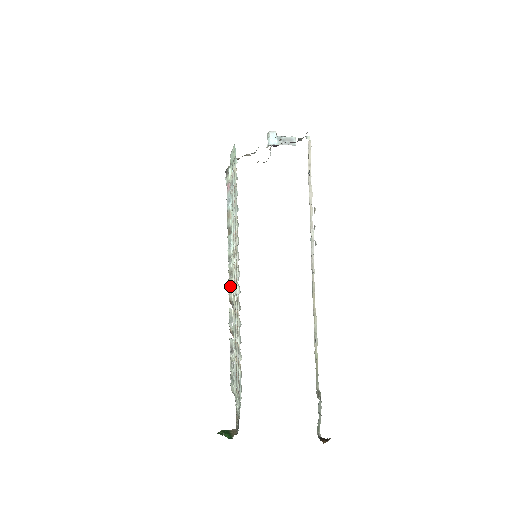
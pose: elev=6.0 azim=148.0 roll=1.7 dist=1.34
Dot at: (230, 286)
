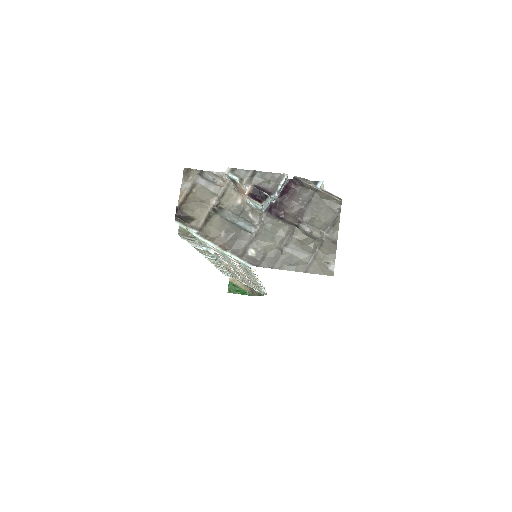
Dot at: occluded
